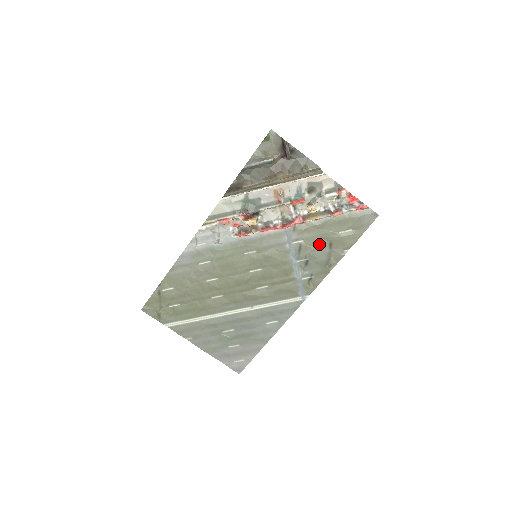
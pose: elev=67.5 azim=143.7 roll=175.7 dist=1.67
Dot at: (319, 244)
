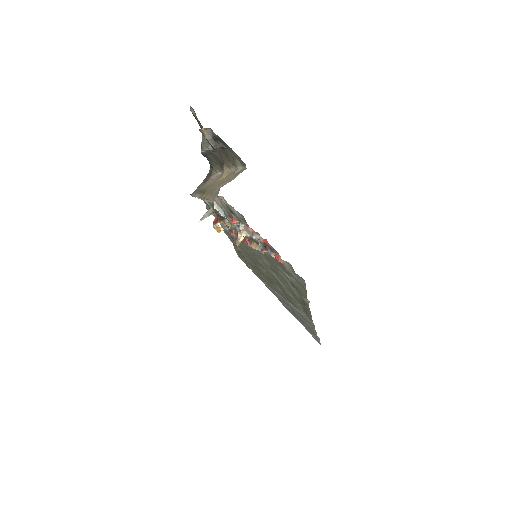
Dot at: (281, 276)
